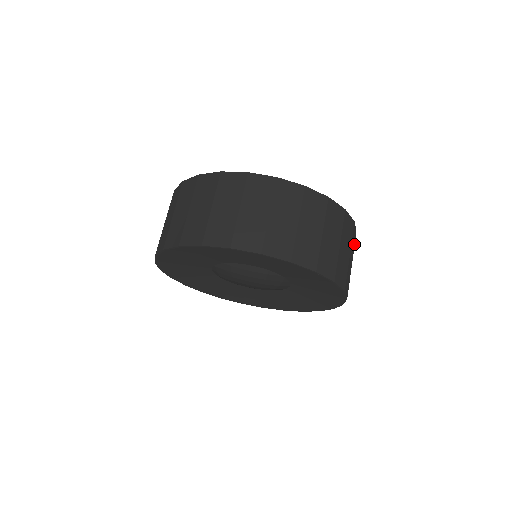
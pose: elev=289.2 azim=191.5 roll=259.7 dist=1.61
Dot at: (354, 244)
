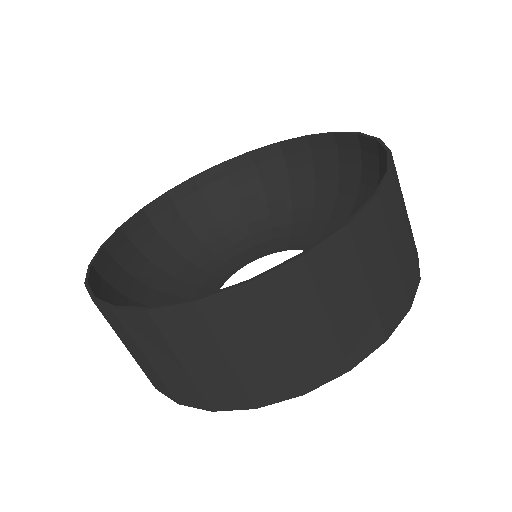
Dot at: (396, 196)
